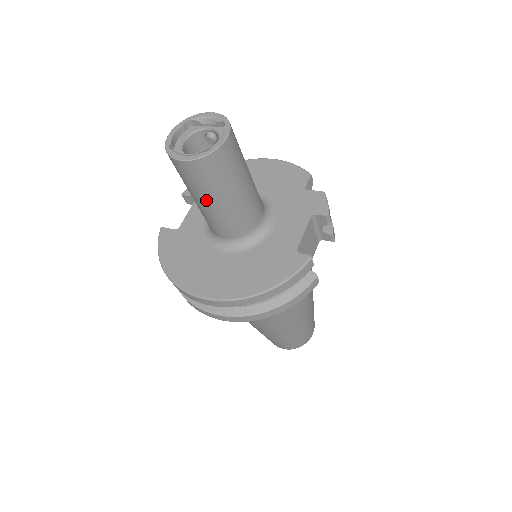
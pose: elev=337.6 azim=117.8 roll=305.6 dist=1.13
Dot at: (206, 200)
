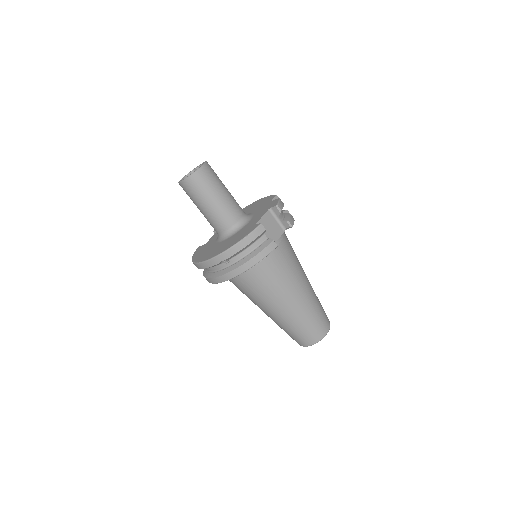
Dot at: (201, 205)
